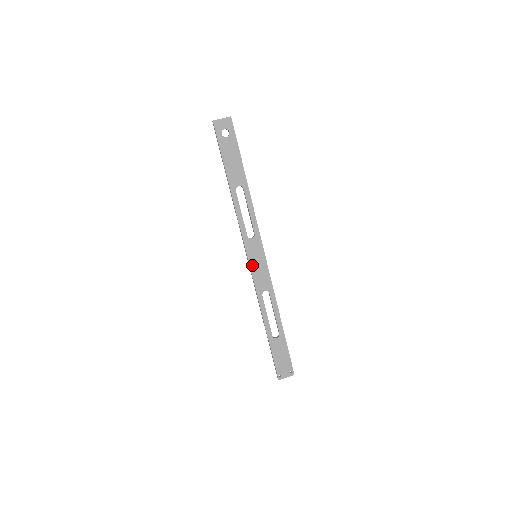
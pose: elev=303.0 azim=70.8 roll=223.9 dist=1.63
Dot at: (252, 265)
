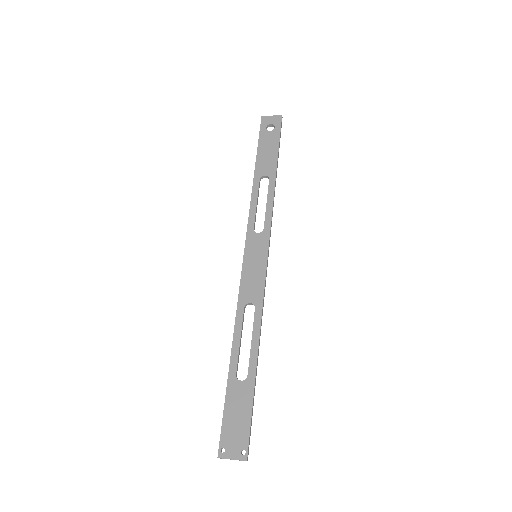
Dot at: (246, 264)
